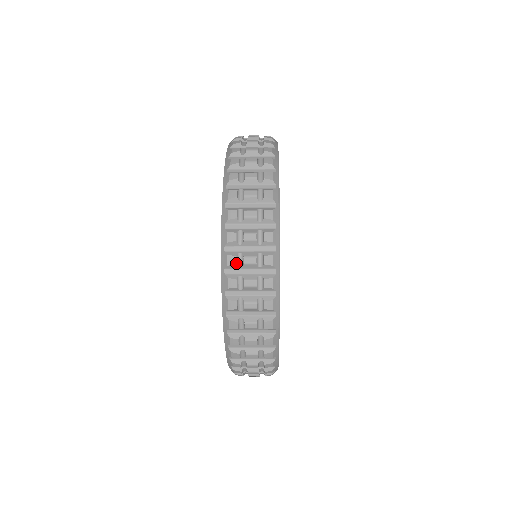
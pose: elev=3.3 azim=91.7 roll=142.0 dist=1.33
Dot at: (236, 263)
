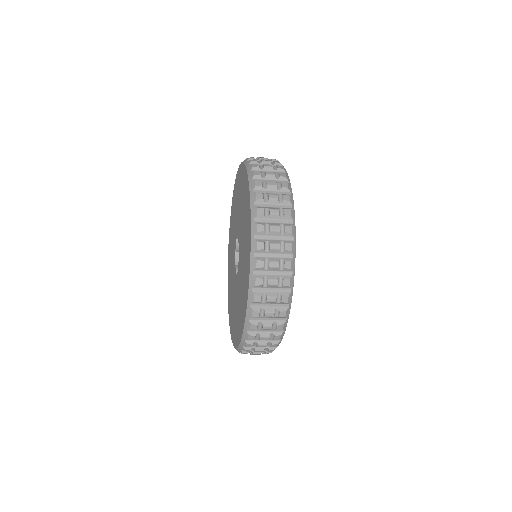
Dot at: (259, 166)
